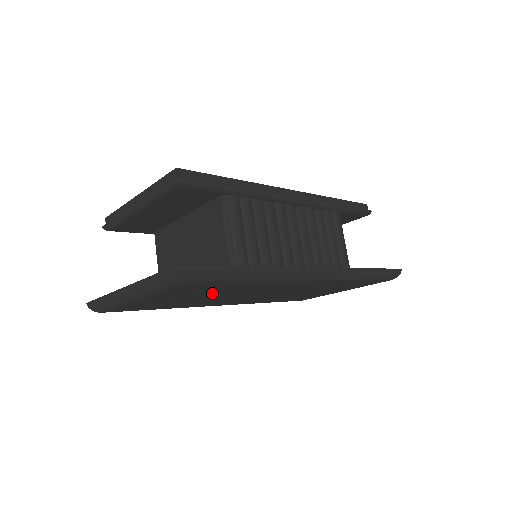
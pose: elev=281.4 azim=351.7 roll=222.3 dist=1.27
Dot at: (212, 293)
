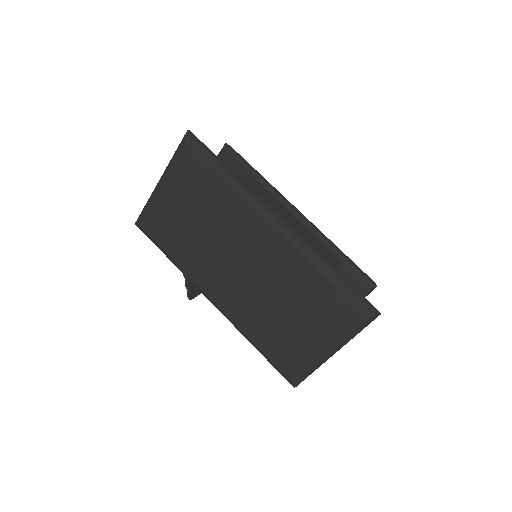
Dot at: (202, 209)
